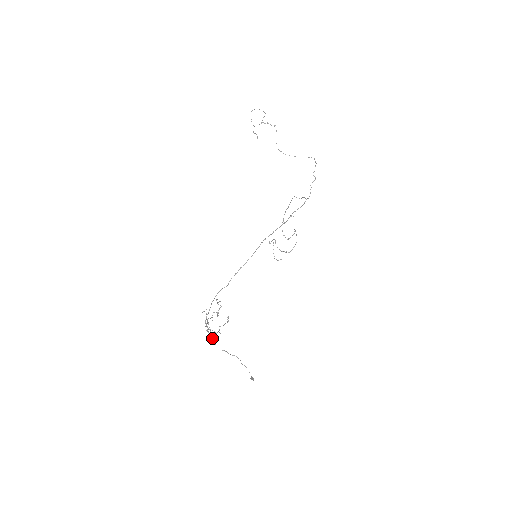
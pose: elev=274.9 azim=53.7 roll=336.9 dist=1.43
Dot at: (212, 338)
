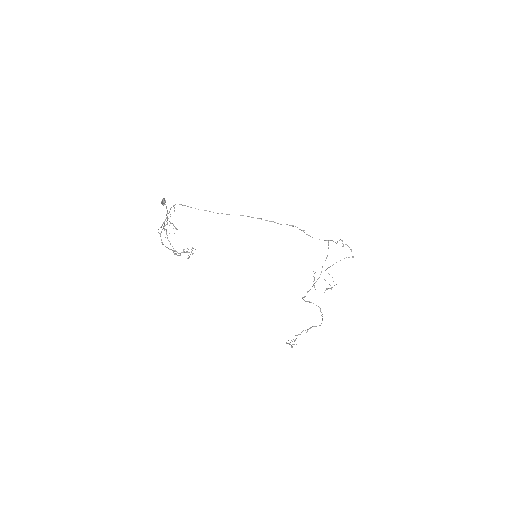
Dot at: occluded
